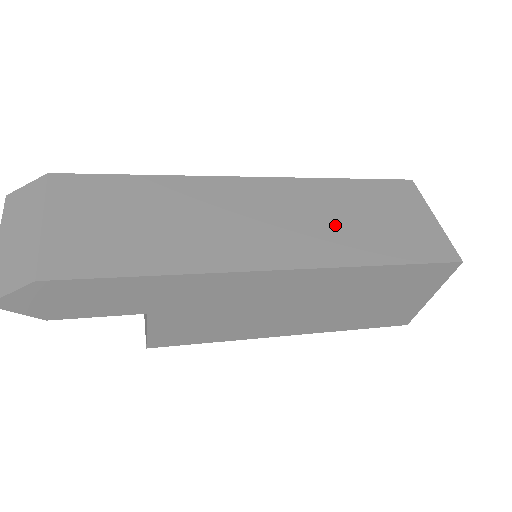
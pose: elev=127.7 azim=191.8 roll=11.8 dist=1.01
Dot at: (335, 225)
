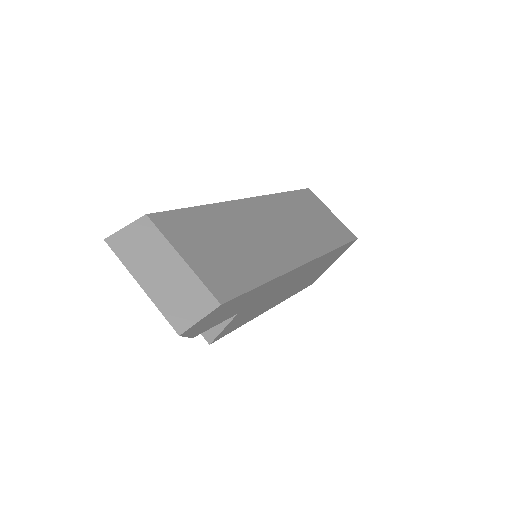
Dot at: (305, 226)
